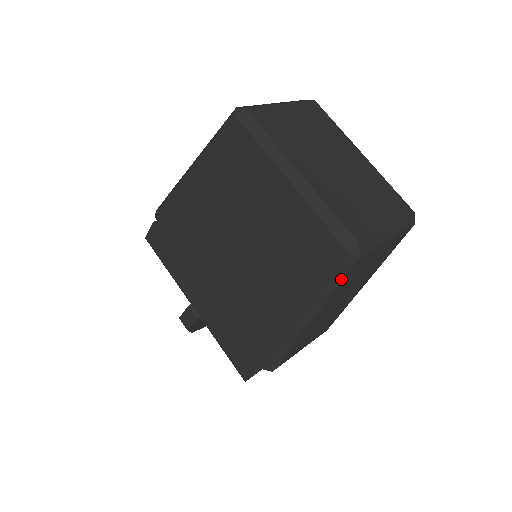
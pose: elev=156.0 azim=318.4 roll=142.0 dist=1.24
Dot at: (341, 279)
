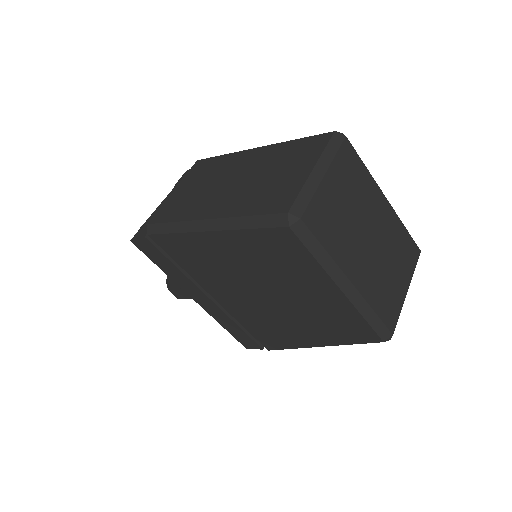
Dot at: occluded
